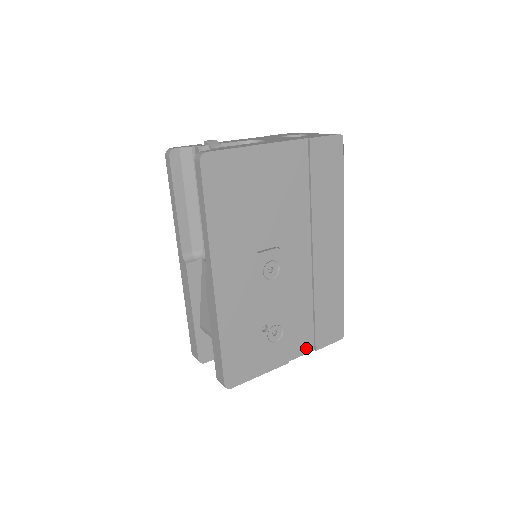
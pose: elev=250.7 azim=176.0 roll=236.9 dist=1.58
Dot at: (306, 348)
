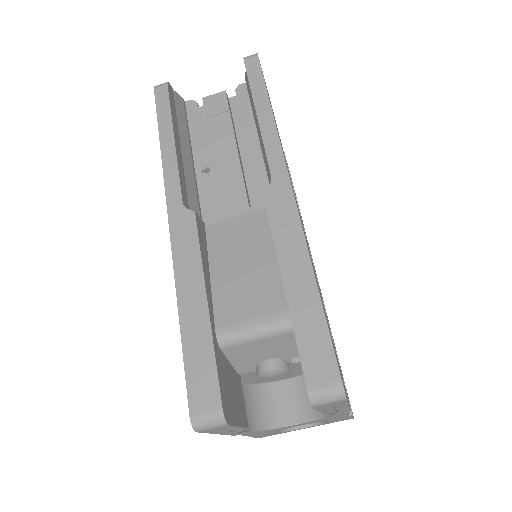
Dot at: occluded
